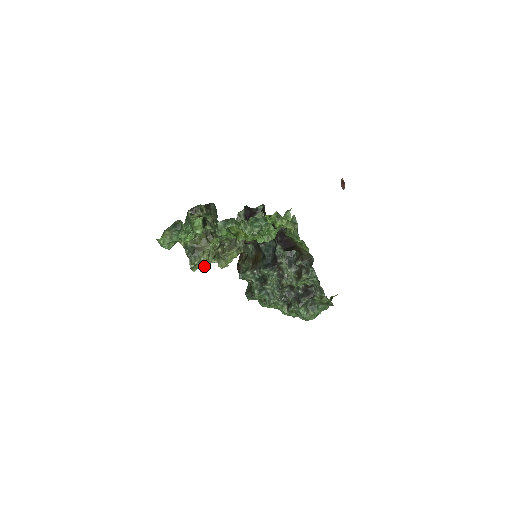
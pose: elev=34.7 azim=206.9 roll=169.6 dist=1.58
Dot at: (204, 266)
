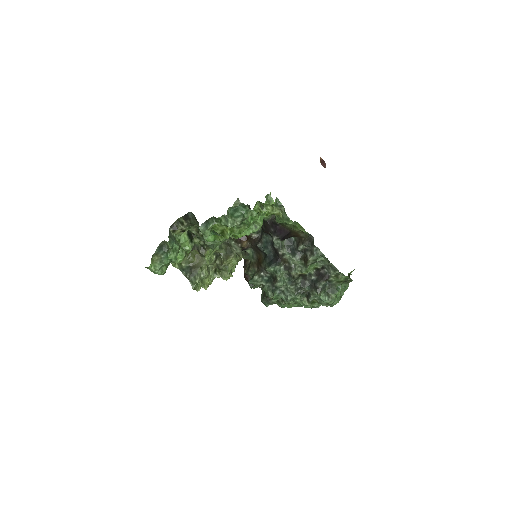
Dot at: (208, 283)
